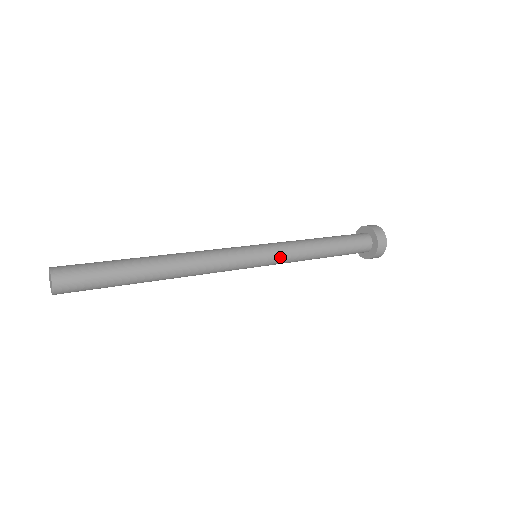
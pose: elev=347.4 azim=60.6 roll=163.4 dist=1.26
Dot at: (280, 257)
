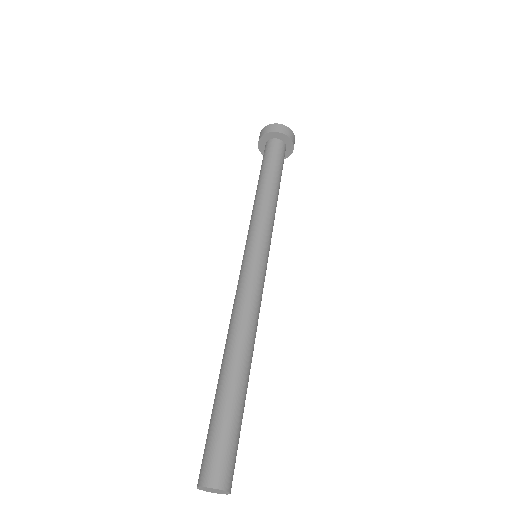
Dot at: (270, 236)
